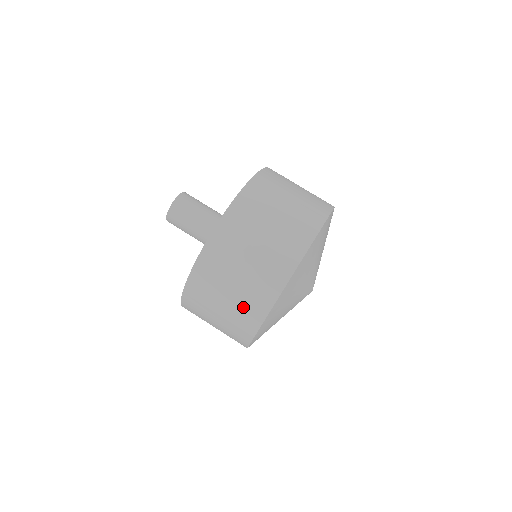
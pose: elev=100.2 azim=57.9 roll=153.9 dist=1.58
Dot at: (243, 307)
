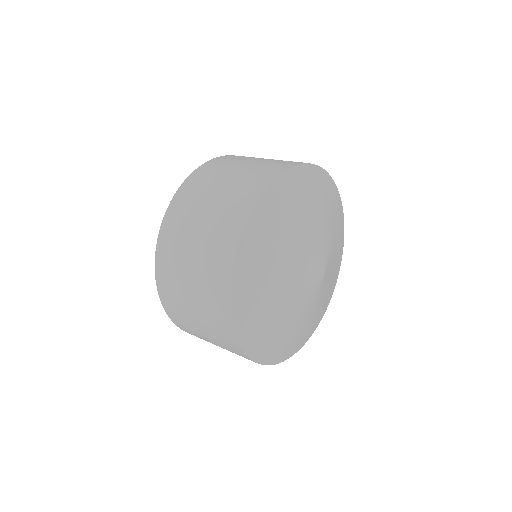
Dot at: (219, 225)
